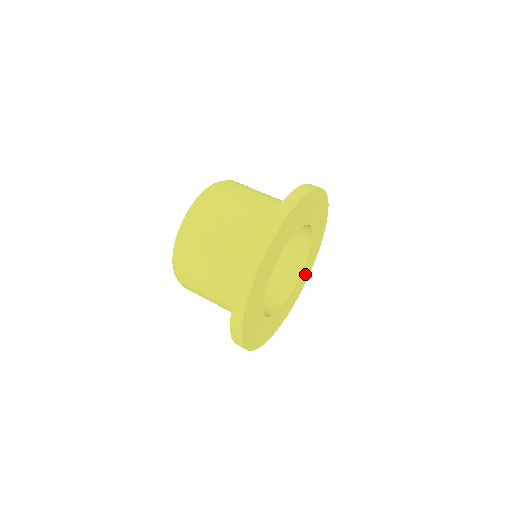
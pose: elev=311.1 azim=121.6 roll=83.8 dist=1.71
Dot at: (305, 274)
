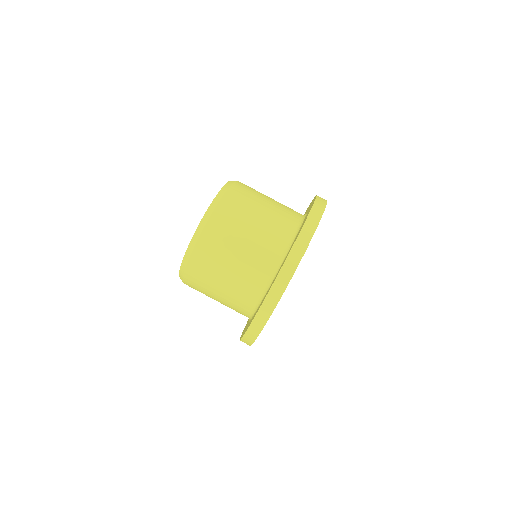
Dot at: occluded
